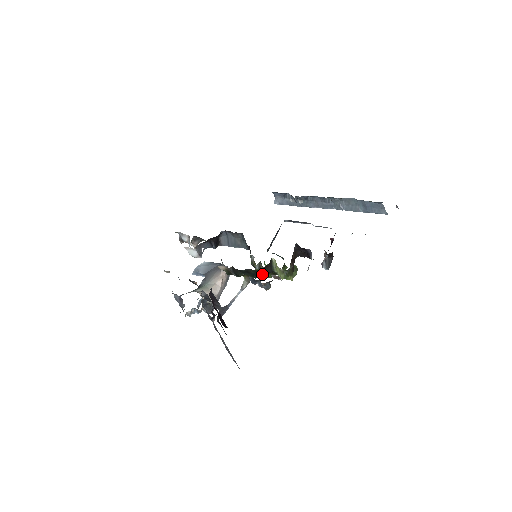
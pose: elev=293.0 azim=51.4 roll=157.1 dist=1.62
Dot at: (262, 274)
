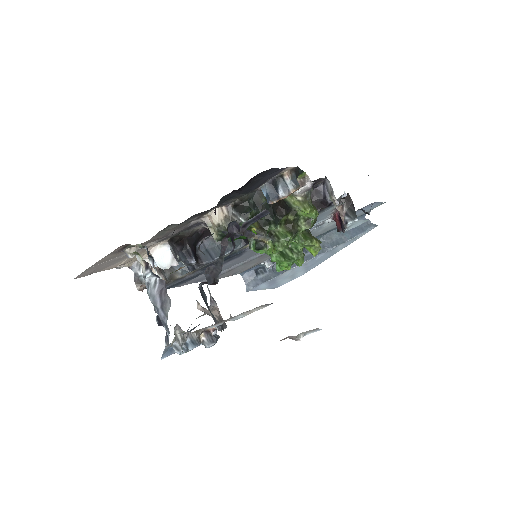
Dot at: (278, 215)
